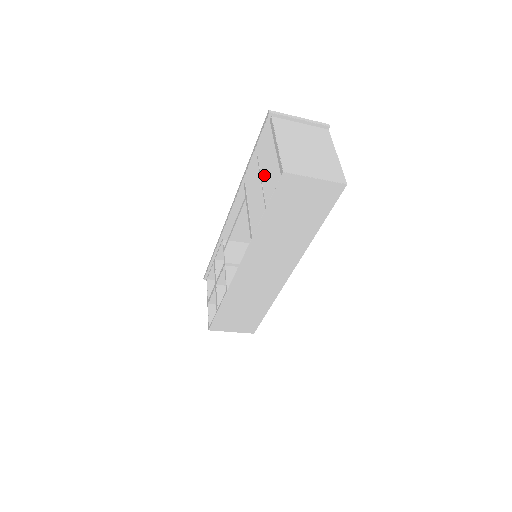
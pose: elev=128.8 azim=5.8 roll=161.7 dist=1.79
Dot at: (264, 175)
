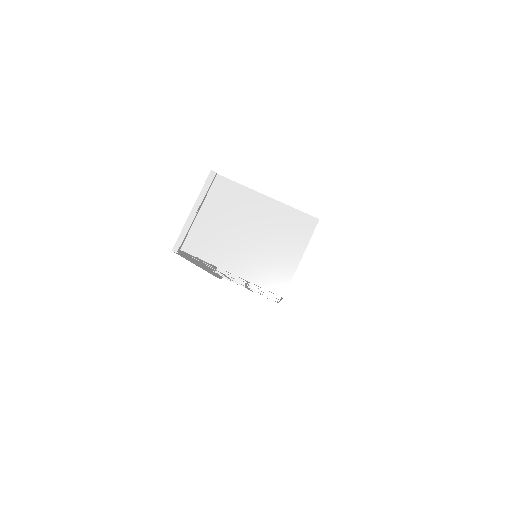
Dot at: occluded
